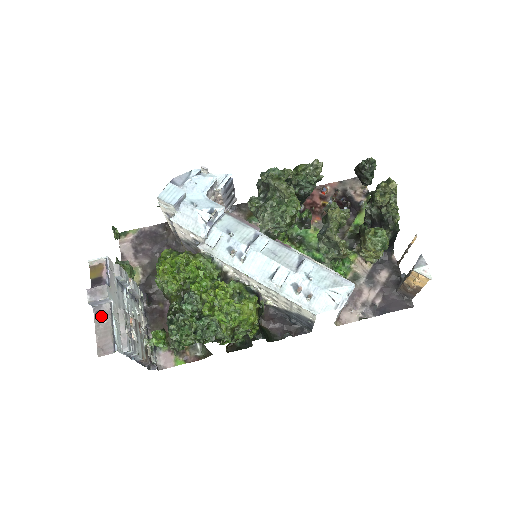
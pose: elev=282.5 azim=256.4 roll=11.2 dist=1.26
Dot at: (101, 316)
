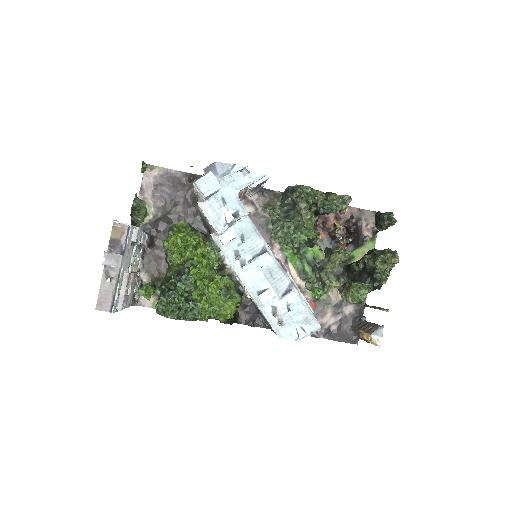
Dot at: (109, 279)
